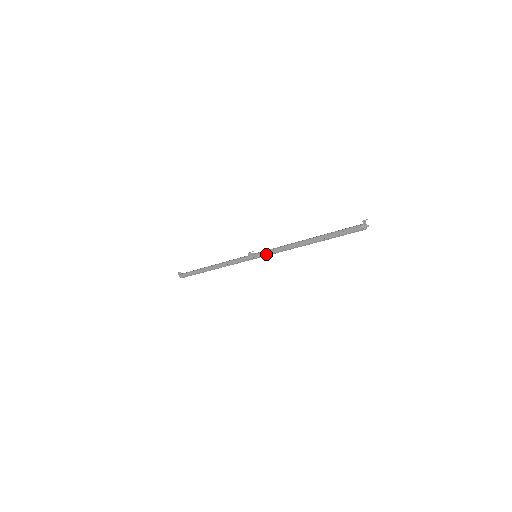
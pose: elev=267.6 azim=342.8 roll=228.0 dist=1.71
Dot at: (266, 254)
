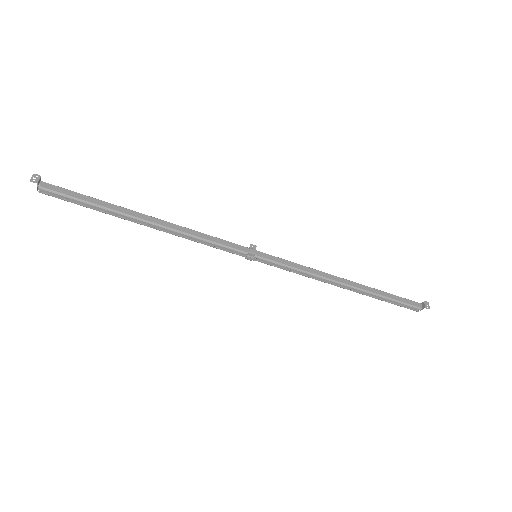
Dot at: (279, 267)
